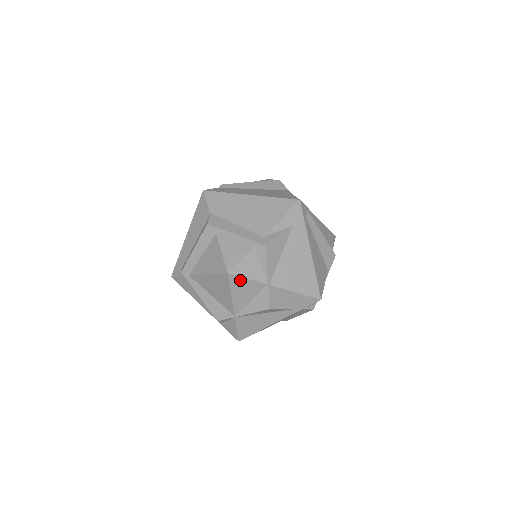
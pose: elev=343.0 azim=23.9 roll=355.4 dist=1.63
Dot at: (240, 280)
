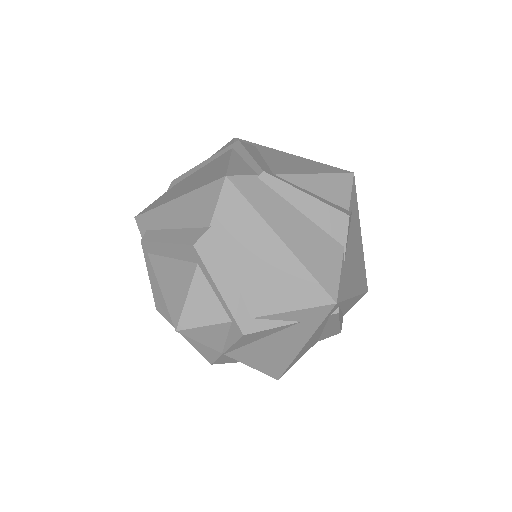
Dot at: (190, 337)
